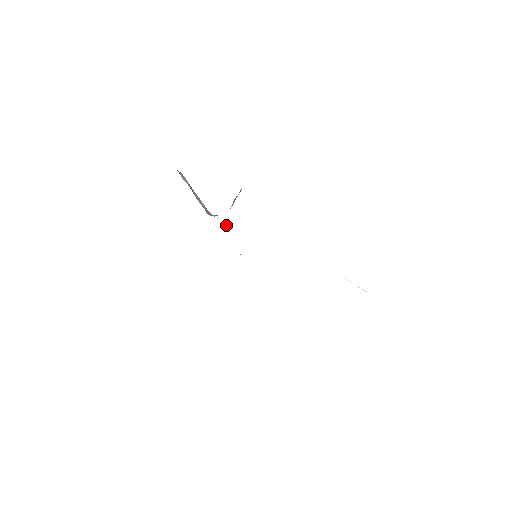
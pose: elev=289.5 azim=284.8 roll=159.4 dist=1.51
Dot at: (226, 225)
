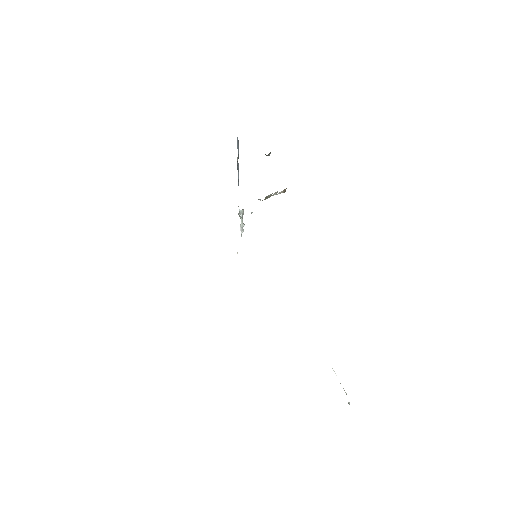
Dot at: occluded
